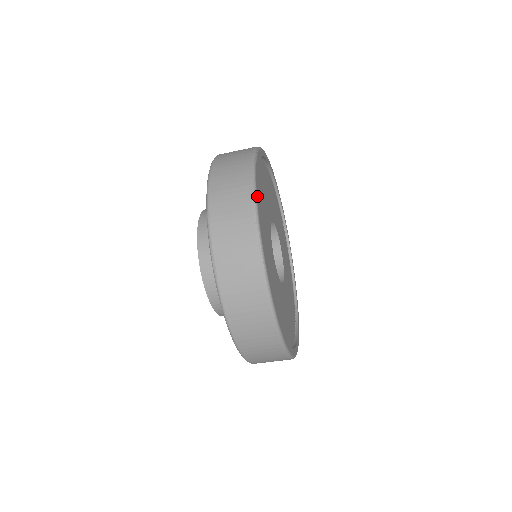
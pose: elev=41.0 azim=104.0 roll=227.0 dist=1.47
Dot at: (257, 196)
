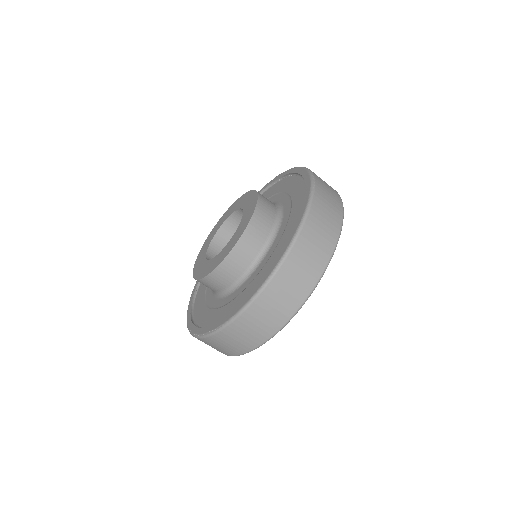
Dot at: occluded
